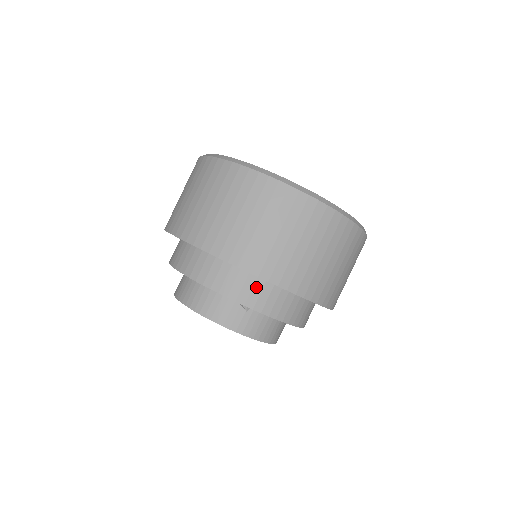
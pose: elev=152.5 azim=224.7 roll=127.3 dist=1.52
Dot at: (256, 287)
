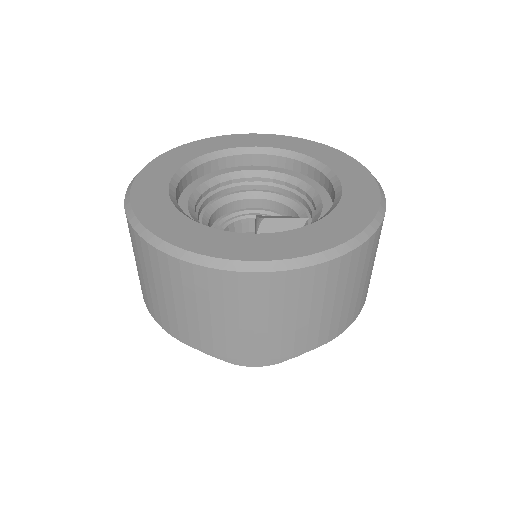
Dot at: occluded
